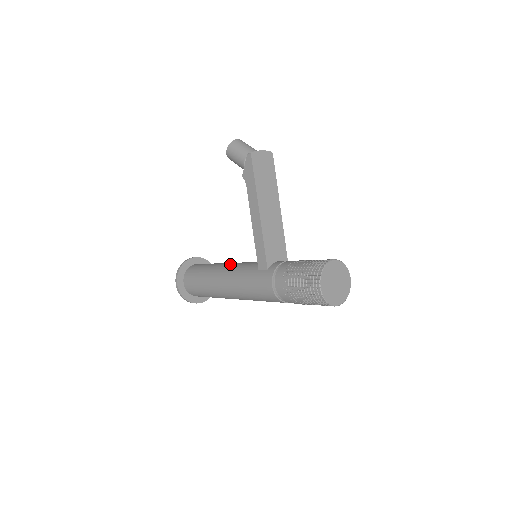
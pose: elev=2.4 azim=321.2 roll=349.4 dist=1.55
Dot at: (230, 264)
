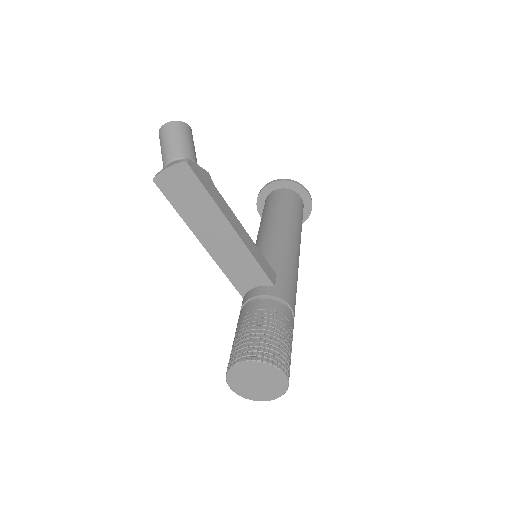
Dot at: (260, 237)
